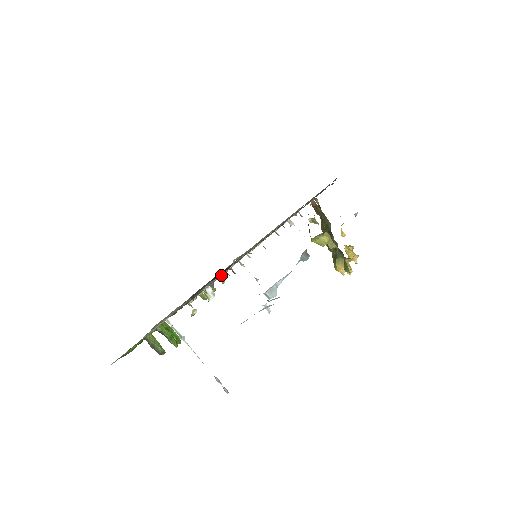
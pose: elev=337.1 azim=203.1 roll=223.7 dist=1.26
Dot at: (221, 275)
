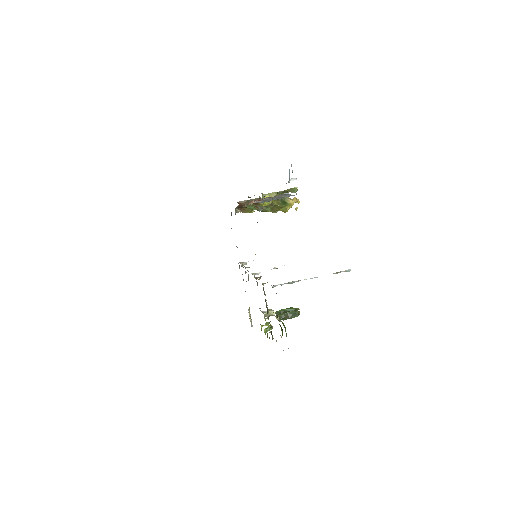
Dot at: occluded
